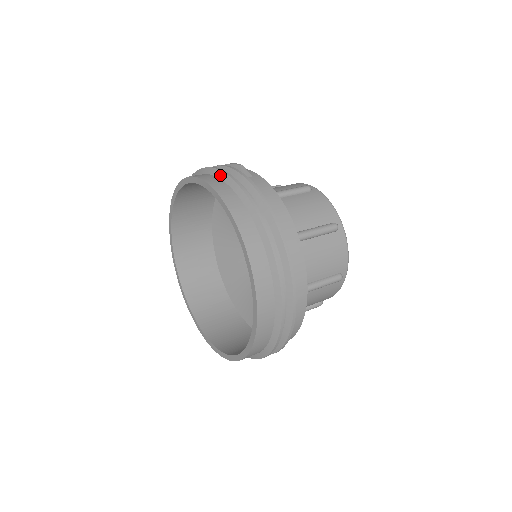
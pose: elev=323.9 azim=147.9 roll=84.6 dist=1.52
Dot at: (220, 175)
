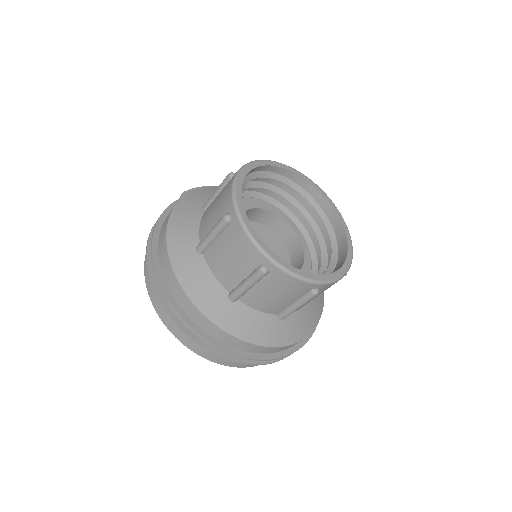
Dot at: occluded
